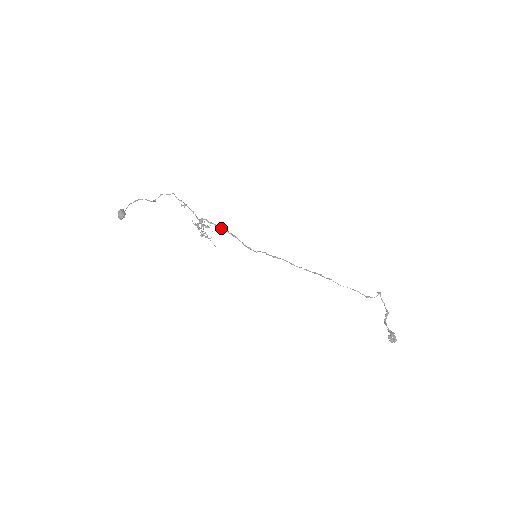
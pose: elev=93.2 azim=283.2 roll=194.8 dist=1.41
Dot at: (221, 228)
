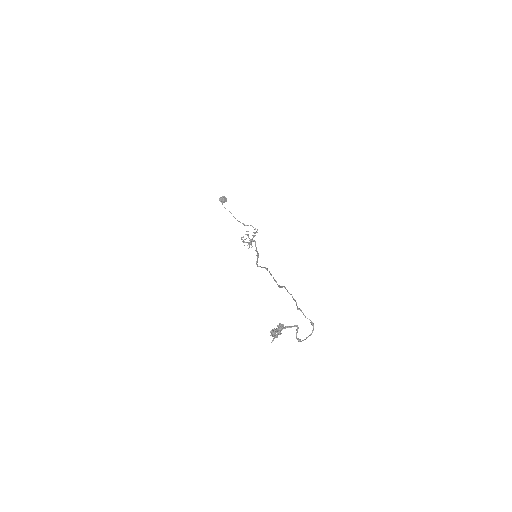
Dot at: (257, 251)
